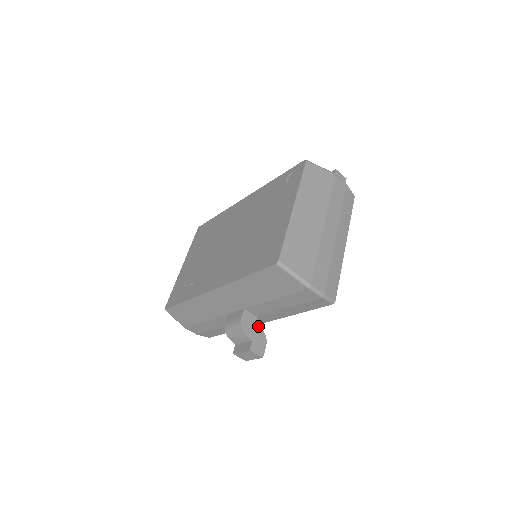
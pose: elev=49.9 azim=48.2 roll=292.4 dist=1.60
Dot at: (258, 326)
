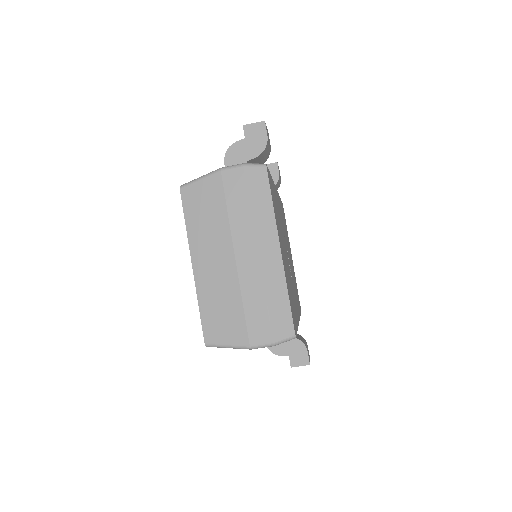
Dot at: occluded
